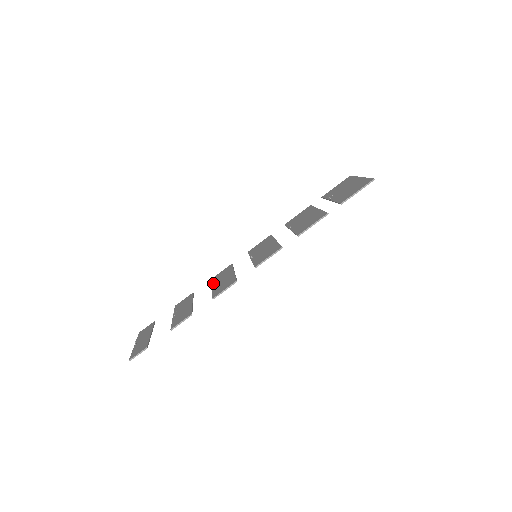
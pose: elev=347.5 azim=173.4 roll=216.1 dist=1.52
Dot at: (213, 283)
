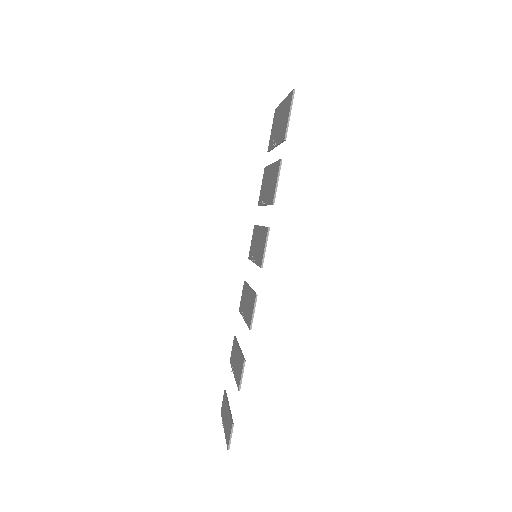
Dot at: (242, 313)
